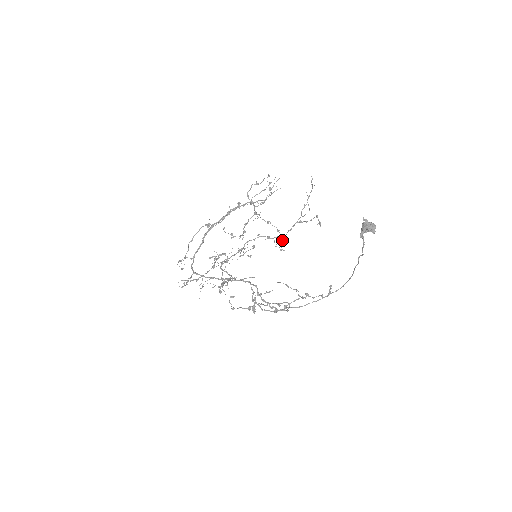
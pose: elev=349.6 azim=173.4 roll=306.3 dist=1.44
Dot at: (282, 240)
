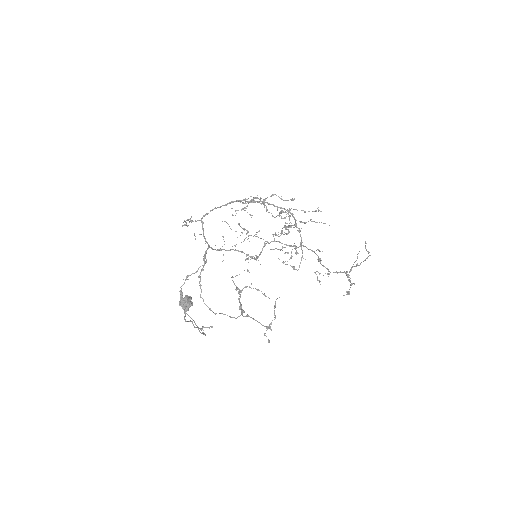
Dot at: occluded
